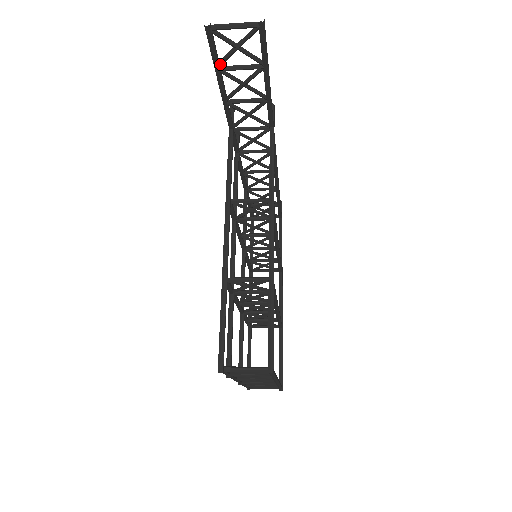
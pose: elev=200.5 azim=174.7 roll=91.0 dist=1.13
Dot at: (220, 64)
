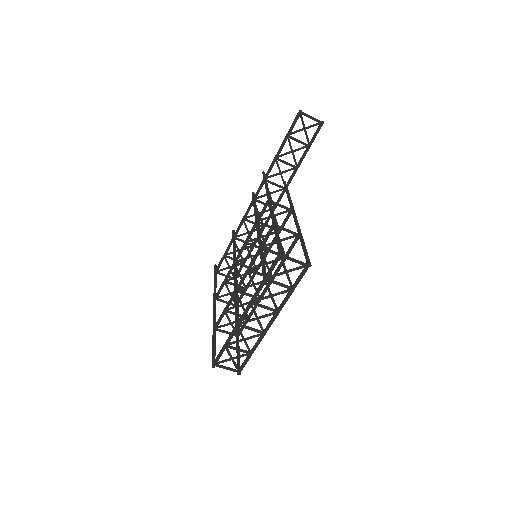
Dot at: (291, 133)
